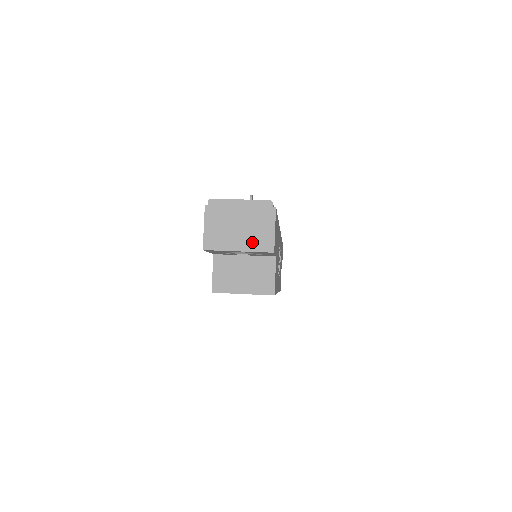
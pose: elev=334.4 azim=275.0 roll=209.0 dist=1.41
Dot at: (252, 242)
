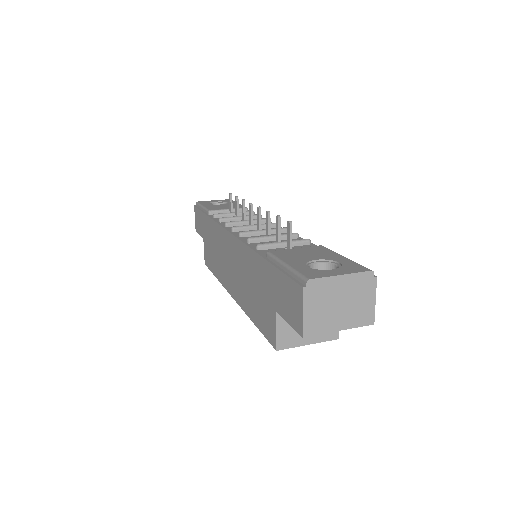
Dot at: (353, 318)
